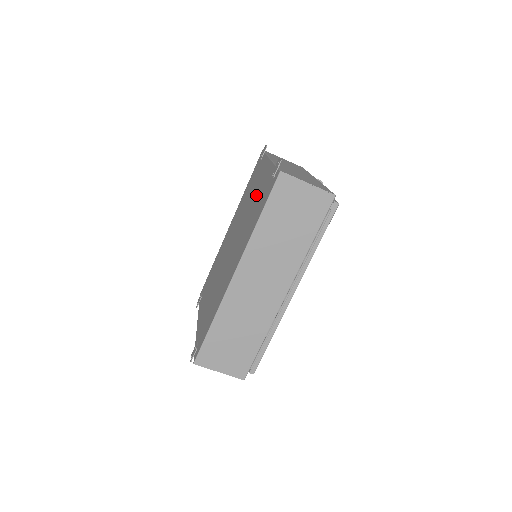
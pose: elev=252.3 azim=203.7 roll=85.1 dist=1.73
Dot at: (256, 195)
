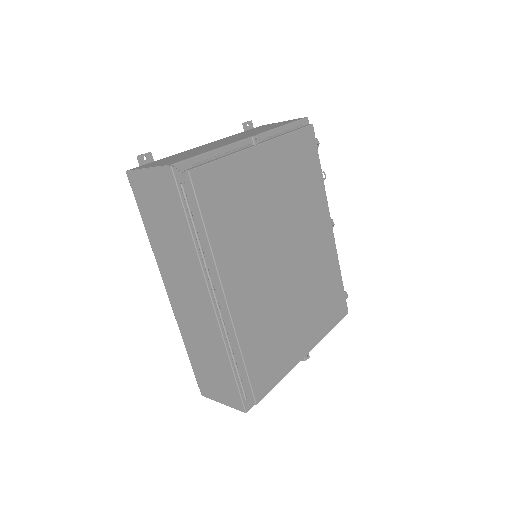
Dot at: occluded
